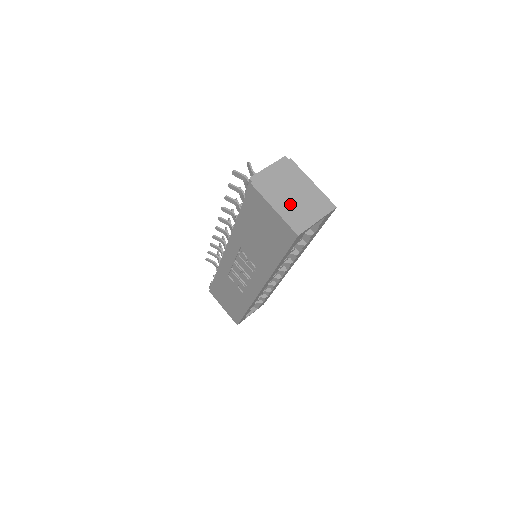
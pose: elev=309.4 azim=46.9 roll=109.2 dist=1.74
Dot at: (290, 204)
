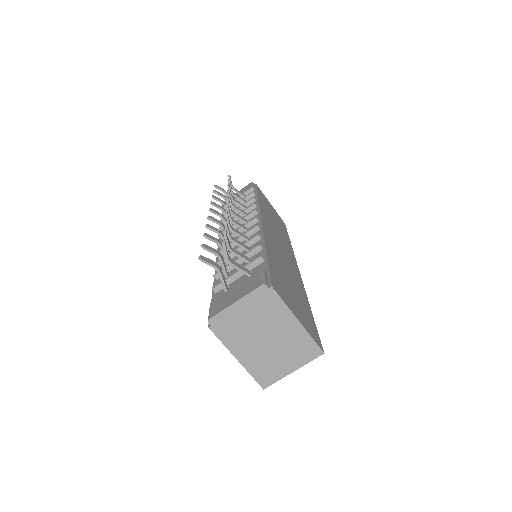
Dot at: (260, 352)
